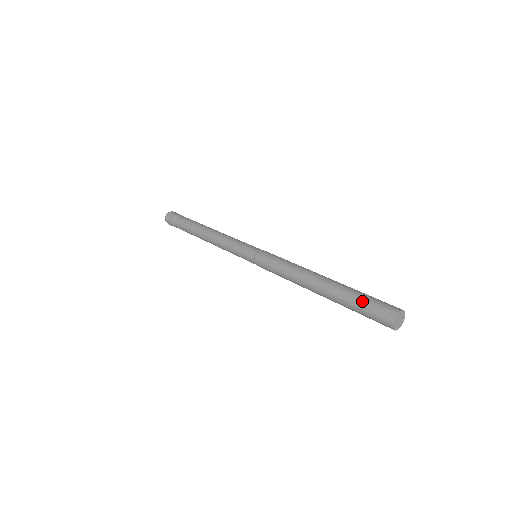
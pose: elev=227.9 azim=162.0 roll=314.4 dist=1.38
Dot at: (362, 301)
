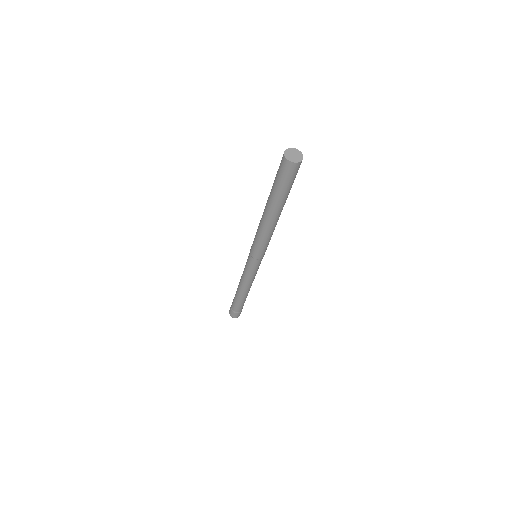
Dot at: (275, 178)
